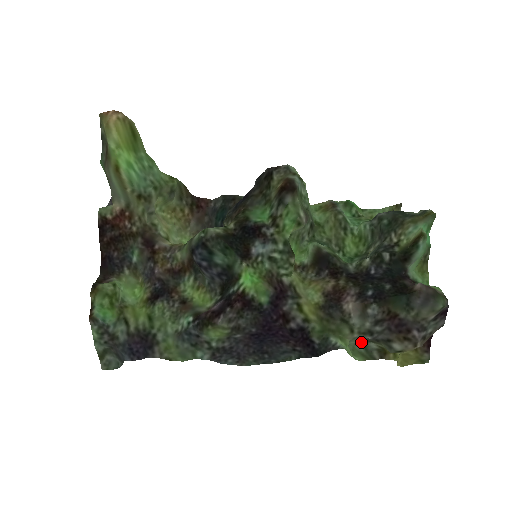
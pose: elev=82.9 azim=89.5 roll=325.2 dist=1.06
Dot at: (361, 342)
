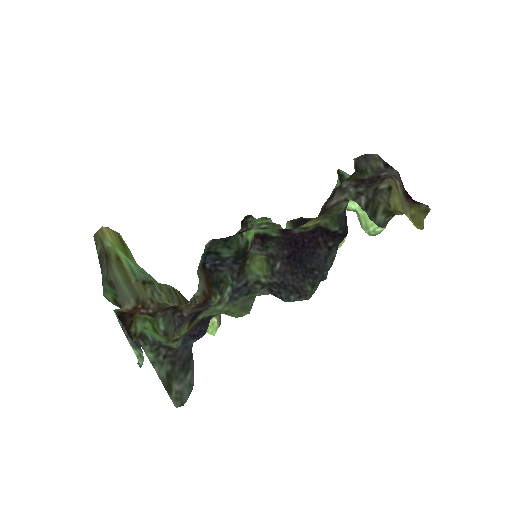
Dot at: occluded
